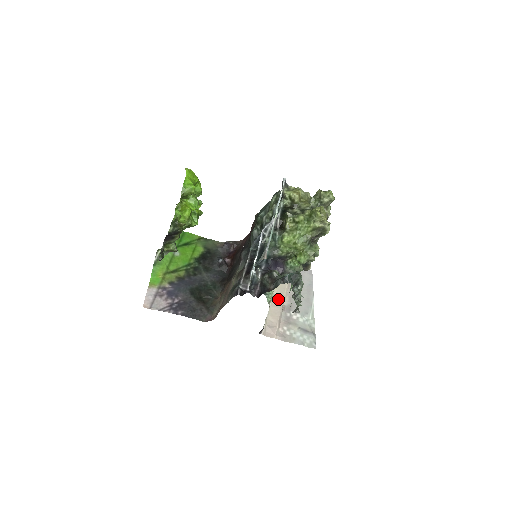
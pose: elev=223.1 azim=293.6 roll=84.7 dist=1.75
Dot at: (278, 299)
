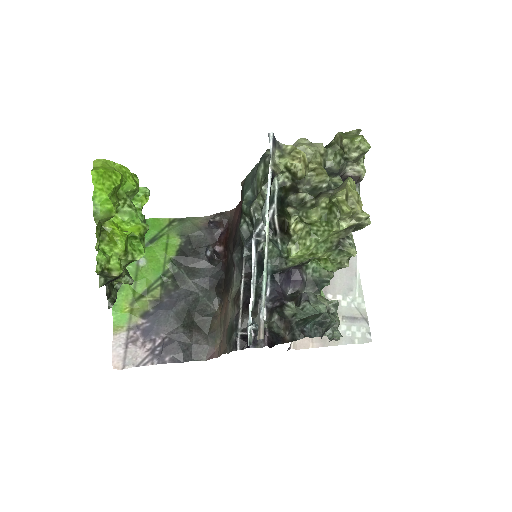
Dot at: occluded
